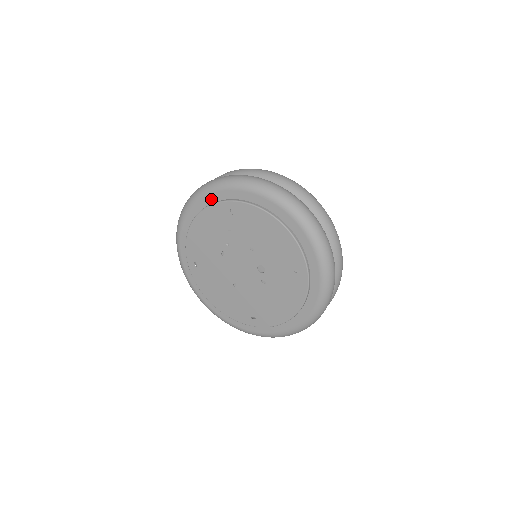
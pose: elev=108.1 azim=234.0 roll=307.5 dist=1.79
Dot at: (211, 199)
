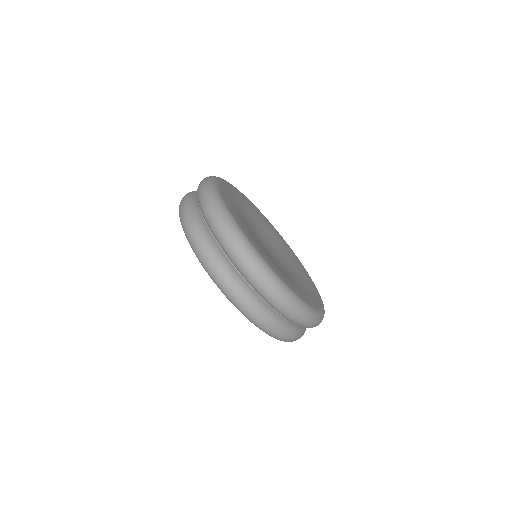
Dot at: occluded
